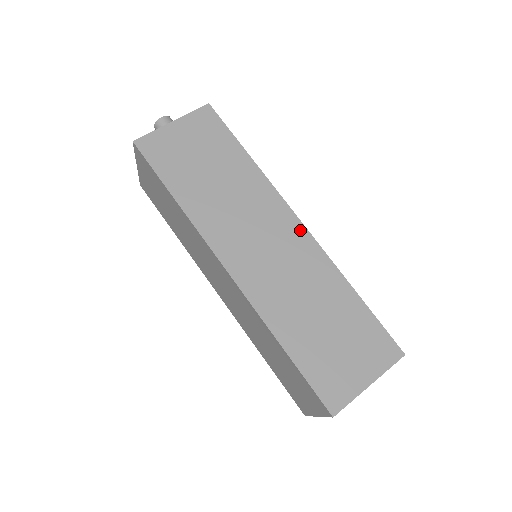
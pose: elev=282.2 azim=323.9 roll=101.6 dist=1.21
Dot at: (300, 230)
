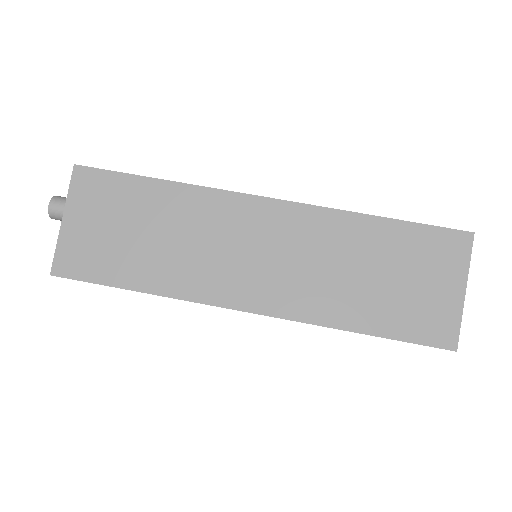
Dot at: (275, 207)
